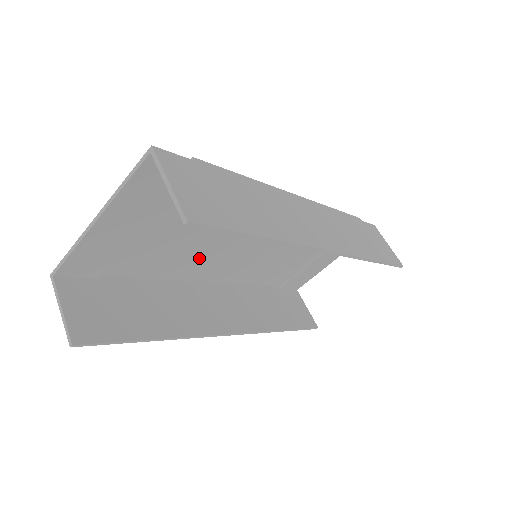
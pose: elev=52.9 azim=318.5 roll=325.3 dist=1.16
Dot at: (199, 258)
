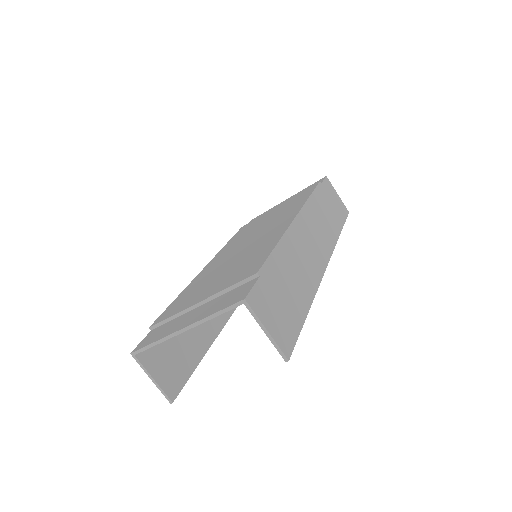
Dot at: occluded
